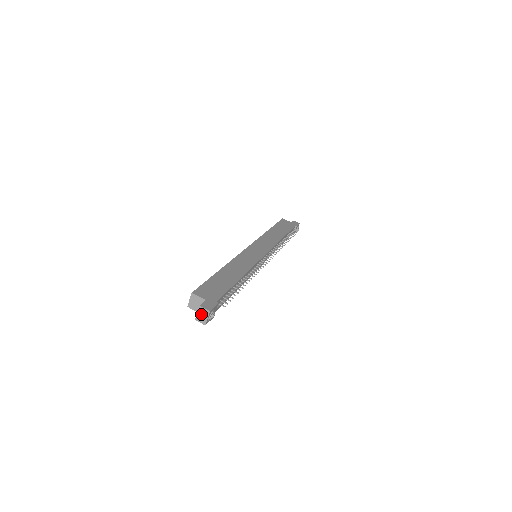
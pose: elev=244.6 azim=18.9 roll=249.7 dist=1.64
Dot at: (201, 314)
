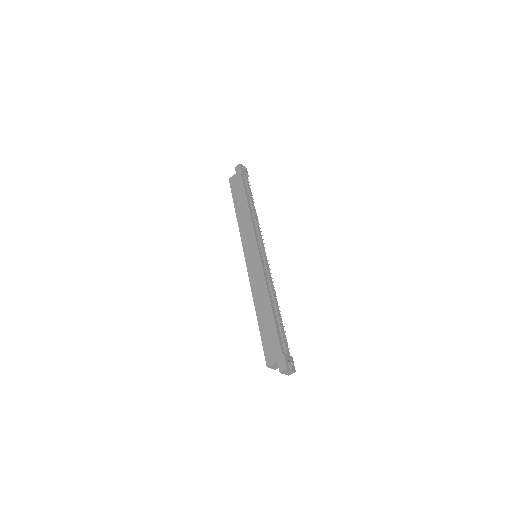
Dot at: (286, 373)
